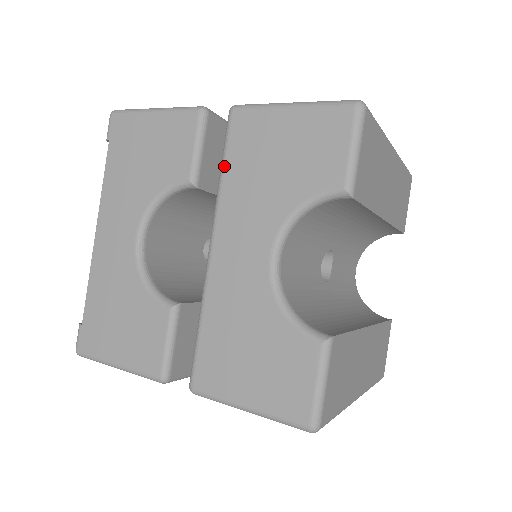
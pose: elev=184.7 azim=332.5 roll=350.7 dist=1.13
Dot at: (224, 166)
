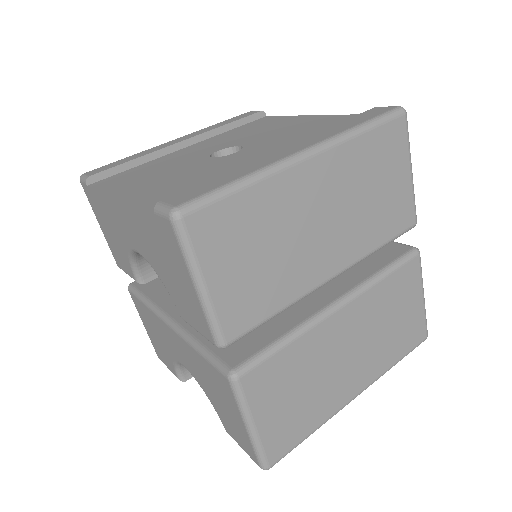
Dot at: (200, 355)
